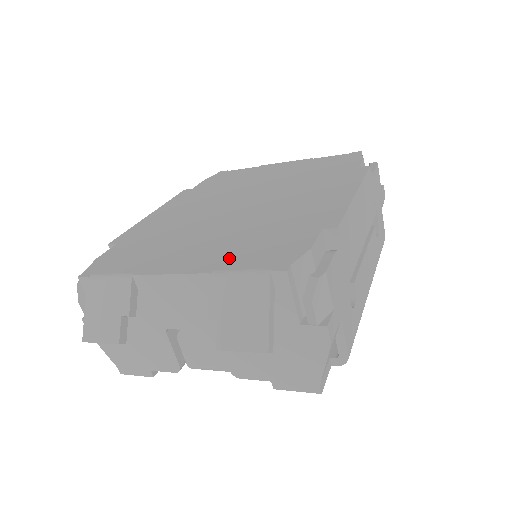
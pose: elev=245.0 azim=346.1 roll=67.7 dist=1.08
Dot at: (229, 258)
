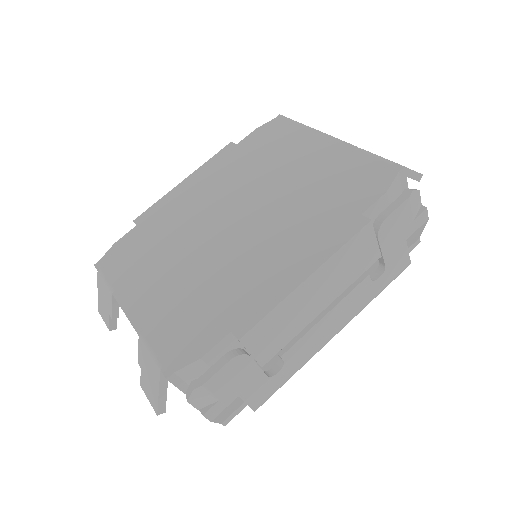
Dot at: (160, 323)
